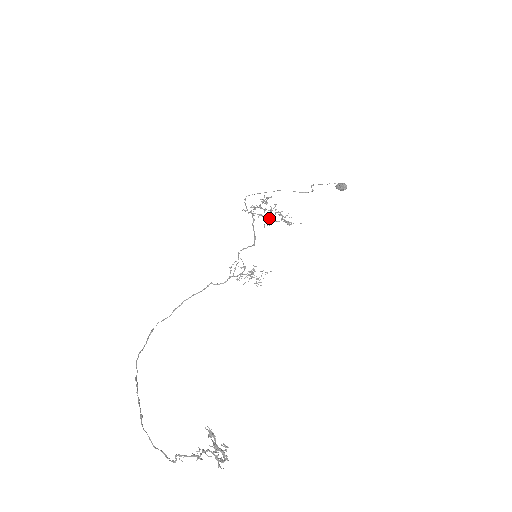
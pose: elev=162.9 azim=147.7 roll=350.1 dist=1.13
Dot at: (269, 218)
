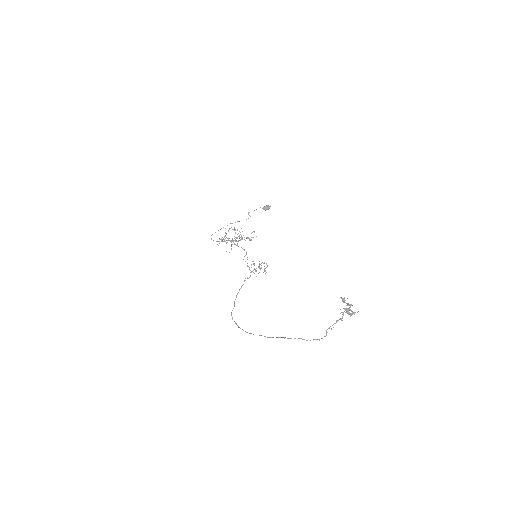
Dot at: (235, 241)
